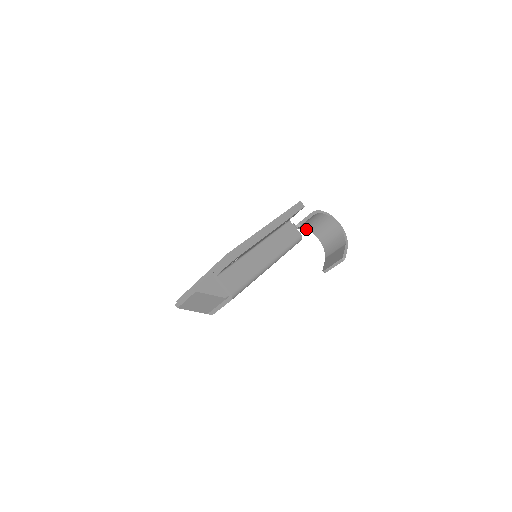
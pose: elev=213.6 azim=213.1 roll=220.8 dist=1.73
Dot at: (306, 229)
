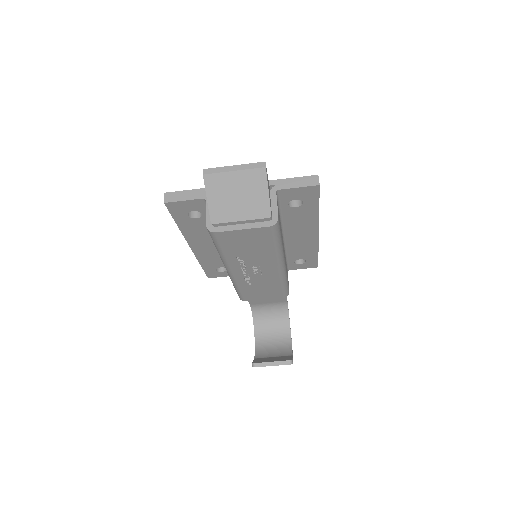
Dot at: (253, 317)
